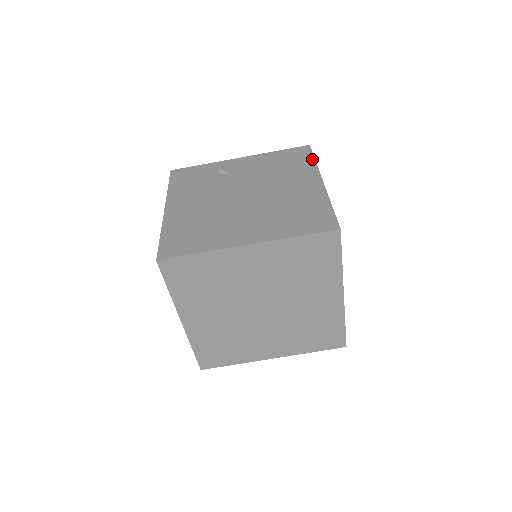
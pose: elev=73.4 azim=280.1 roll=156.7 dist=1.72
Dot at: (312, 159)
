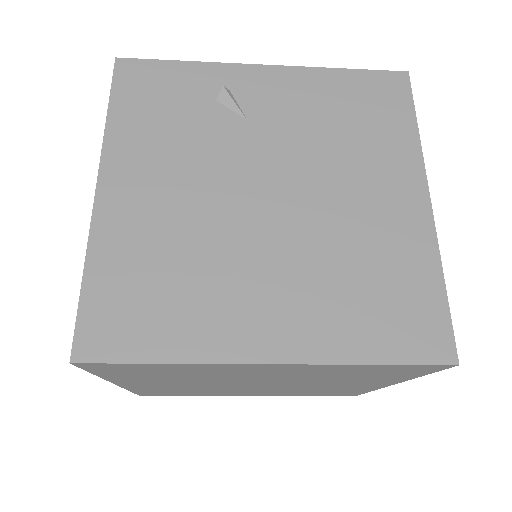
Dot at: (412, 120)
